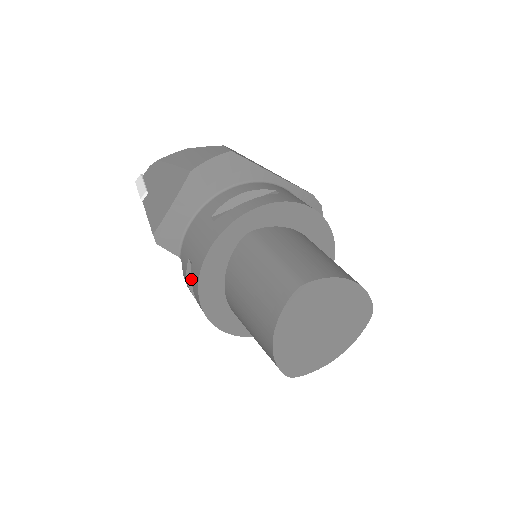
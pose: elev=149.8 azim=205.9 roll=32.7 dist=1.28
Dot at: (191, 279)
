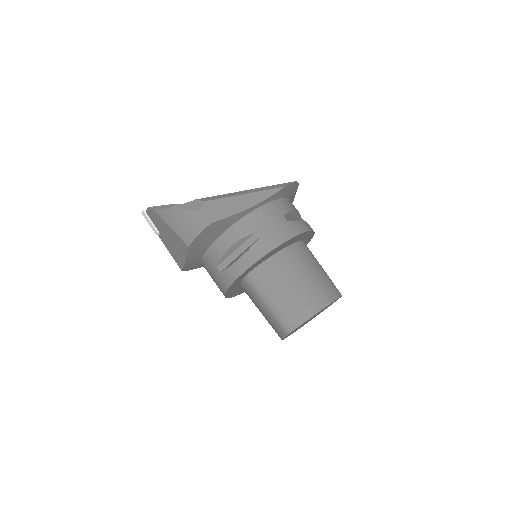
Dot at: occluded
